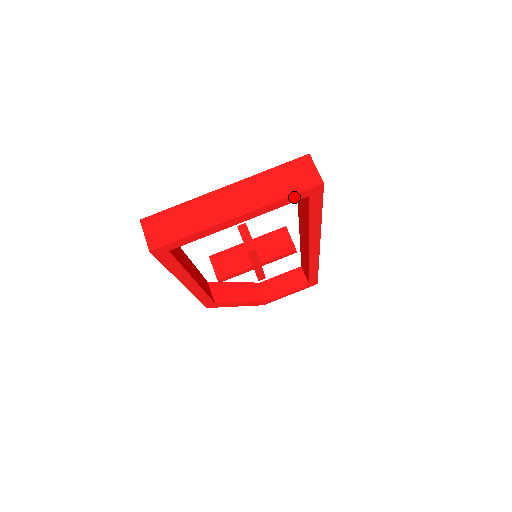
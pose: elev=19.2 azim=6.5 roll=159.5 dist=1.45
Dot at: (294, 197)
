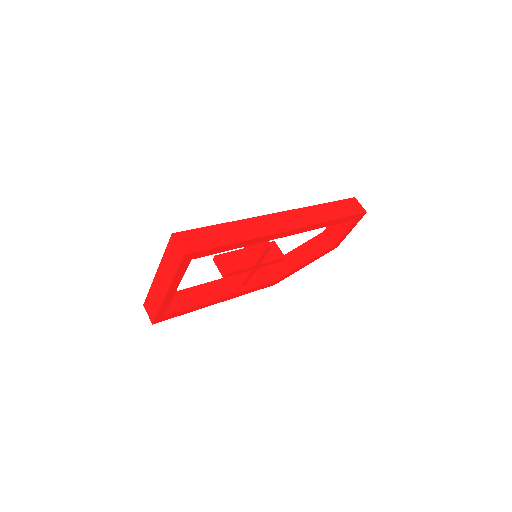
Dot at: (181, 268)
